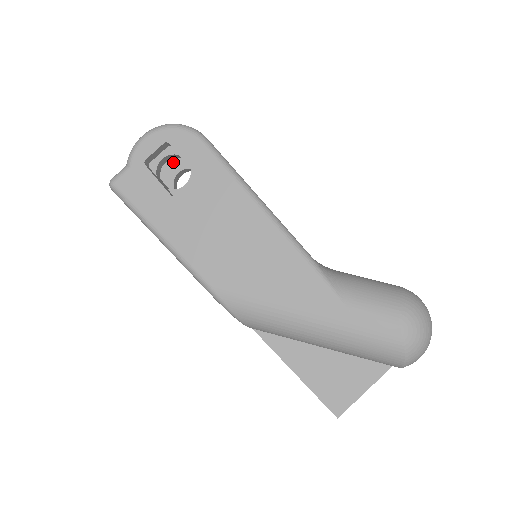
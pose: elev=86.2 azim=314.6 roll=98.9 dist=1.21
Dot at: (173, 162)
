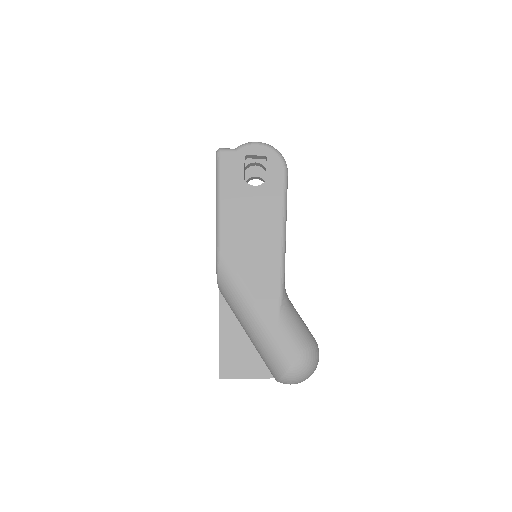
Dot at: (258, 168)
